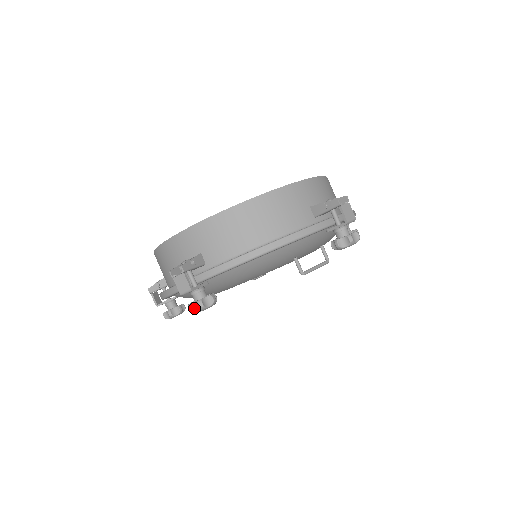
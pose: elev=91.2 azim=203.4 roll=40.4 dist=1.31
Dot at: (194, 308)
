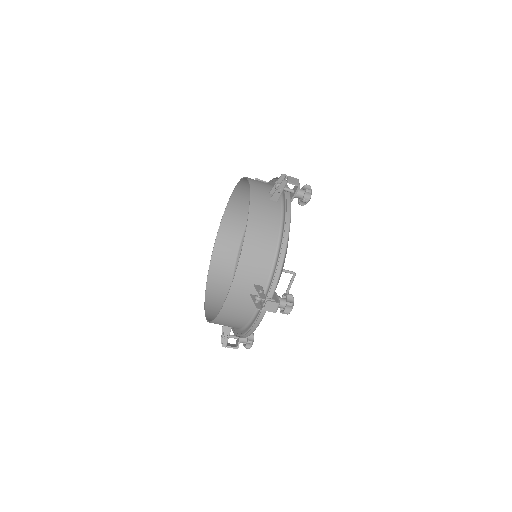
Dot at: occluded
